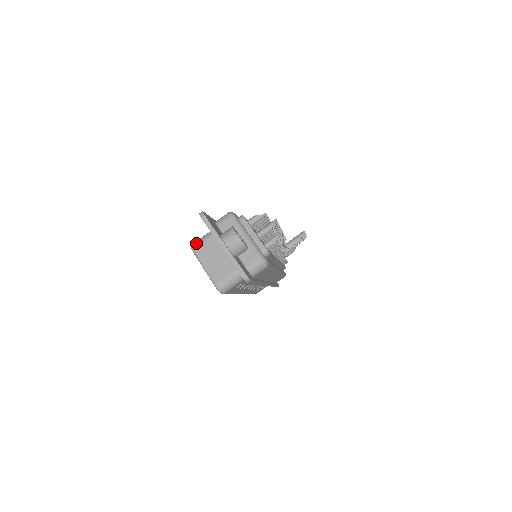
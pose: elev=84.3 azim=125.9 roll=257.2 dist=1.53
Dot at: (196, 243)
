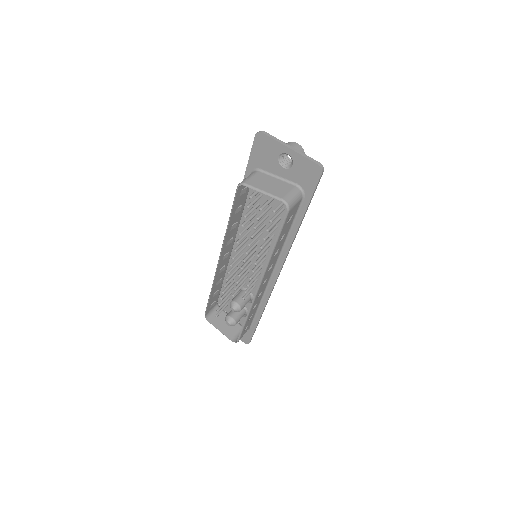
Dot at: (244, 180)
